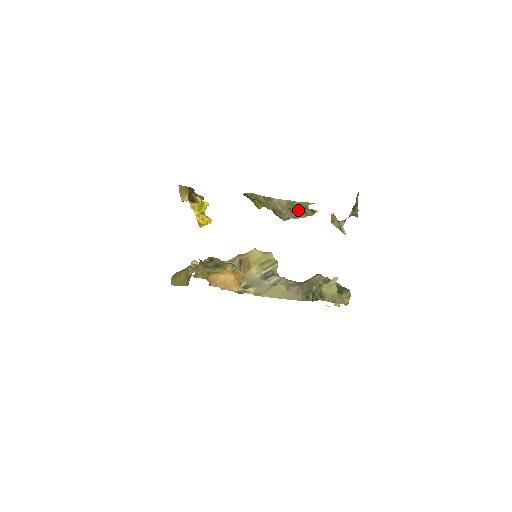
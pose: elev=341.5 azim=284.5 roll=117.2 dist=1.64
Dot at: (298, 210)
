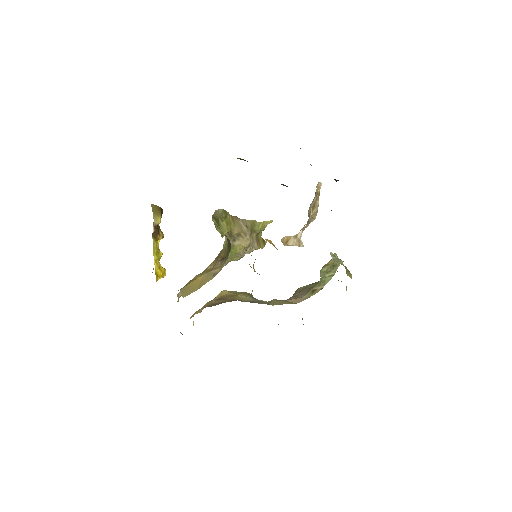
Dot at: (254, 238)
